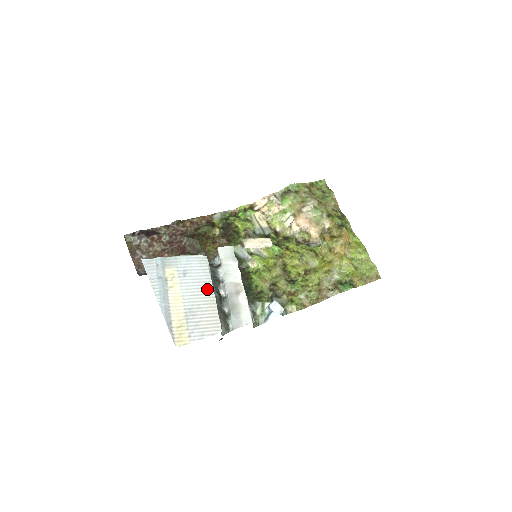
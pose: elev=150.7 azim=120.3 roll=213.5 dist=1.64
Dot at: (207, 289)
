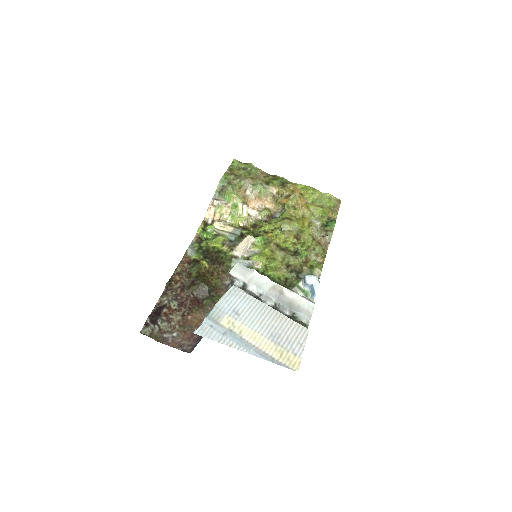
Dot at: (264, 309)
